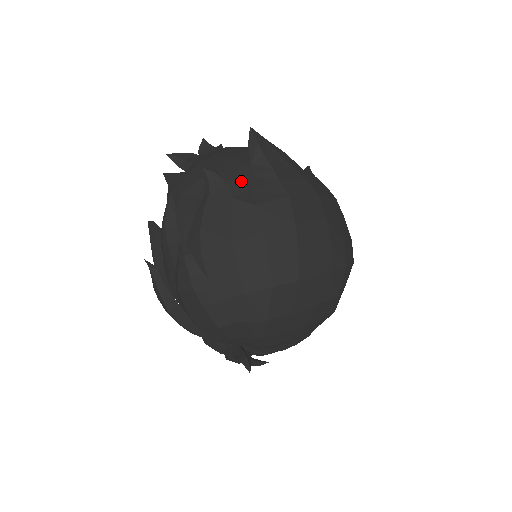
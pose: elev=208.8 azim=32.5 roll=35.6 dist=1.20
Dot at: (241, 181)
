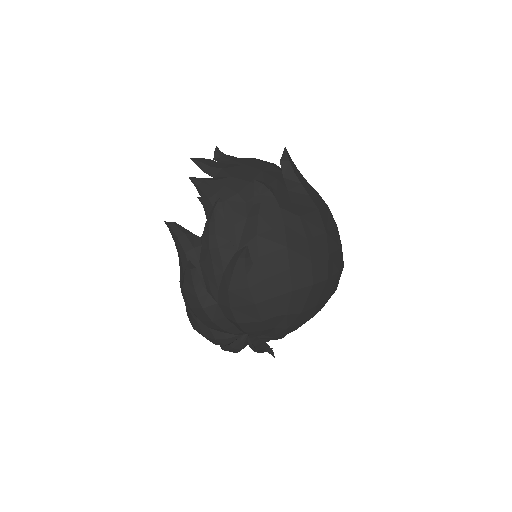
Dot at: (281, 193)
